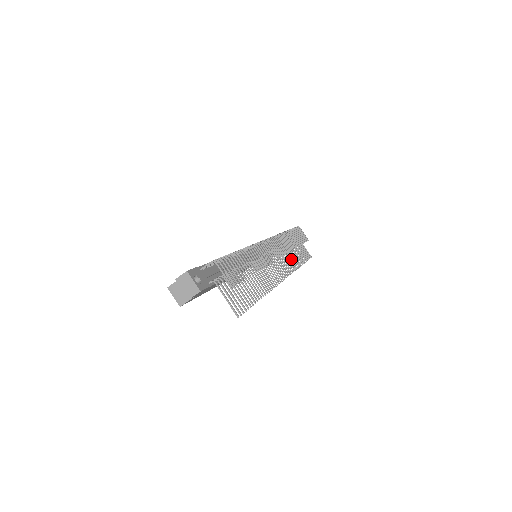
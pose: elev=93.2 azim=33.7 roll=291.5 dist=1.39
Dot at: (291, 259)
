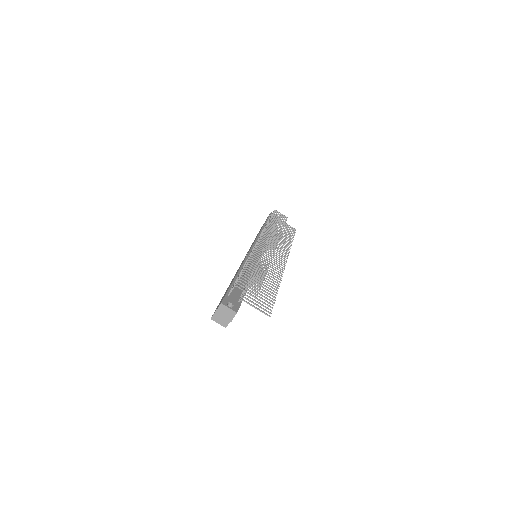
Dot at: (282, 243)
